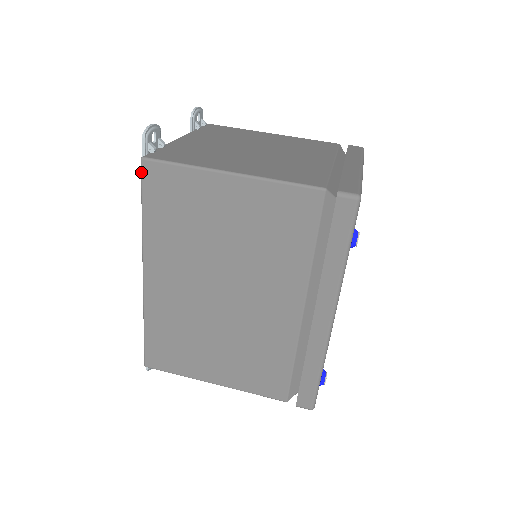
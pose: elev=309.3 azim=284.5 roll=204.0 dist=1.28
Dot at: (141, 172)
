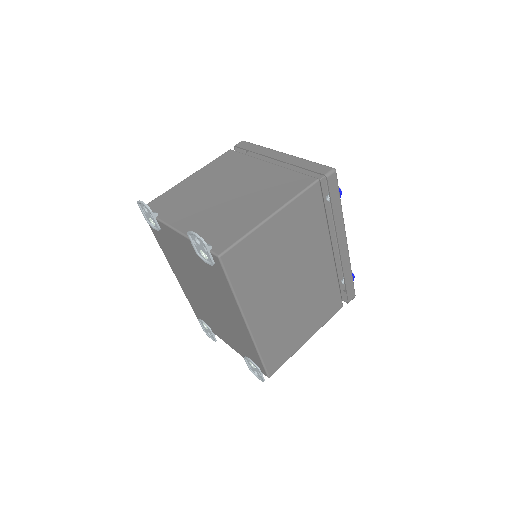
Dot at: (222, 265)
